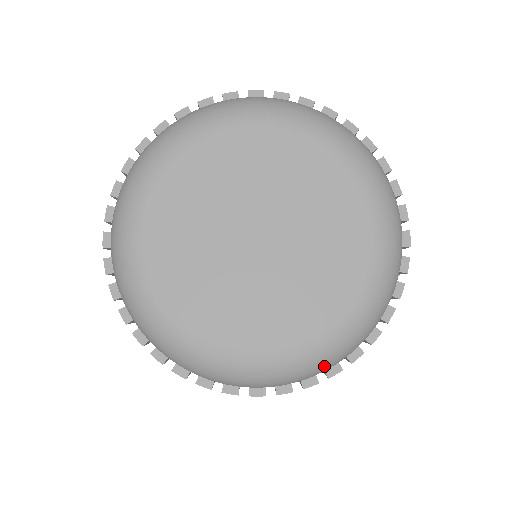
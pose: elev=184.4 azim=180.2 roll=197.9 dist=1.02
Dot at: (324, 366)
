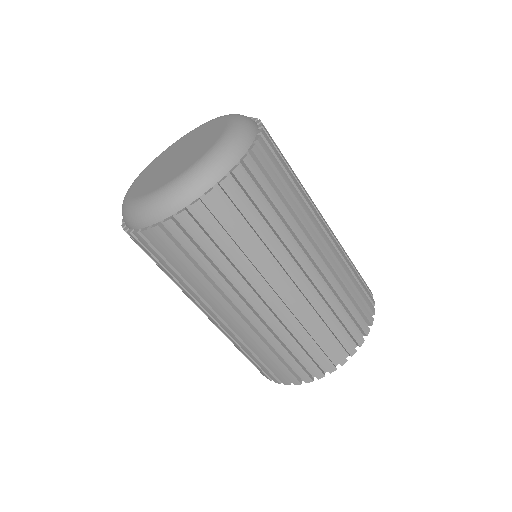
Dot at: (184, 193)
